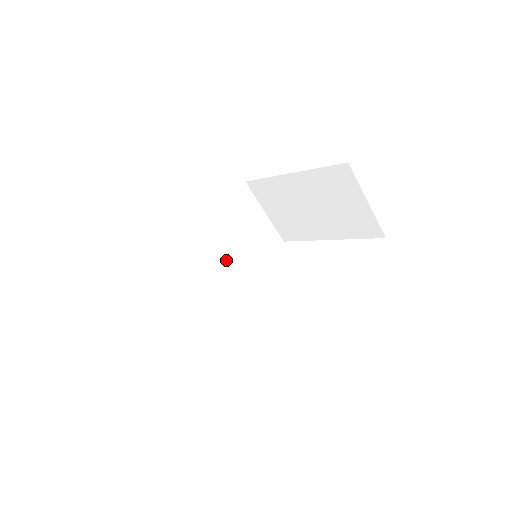
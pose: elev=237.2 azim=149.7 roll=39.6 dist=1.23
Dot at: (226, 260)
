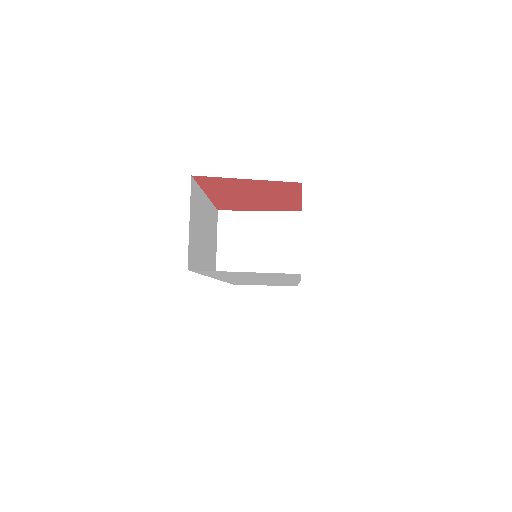
Dot at: (238, 243)
